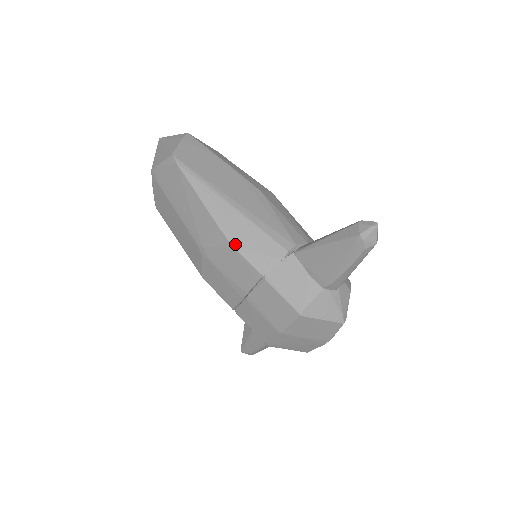
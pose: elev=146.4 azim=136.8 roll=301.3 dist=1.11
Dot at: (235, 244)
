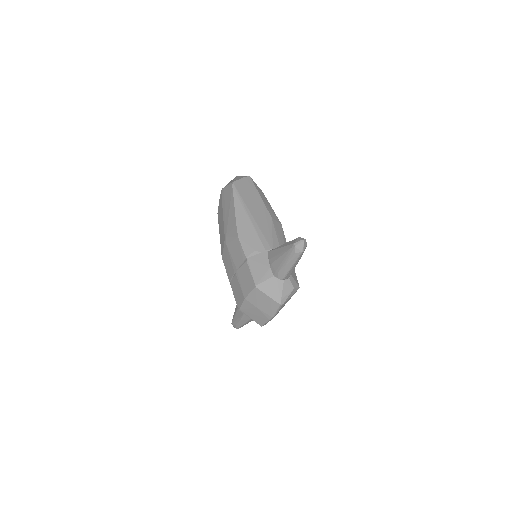
Dot at: (240, 237)
